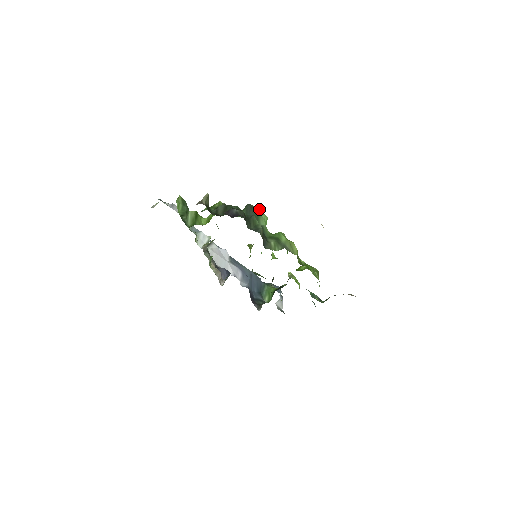
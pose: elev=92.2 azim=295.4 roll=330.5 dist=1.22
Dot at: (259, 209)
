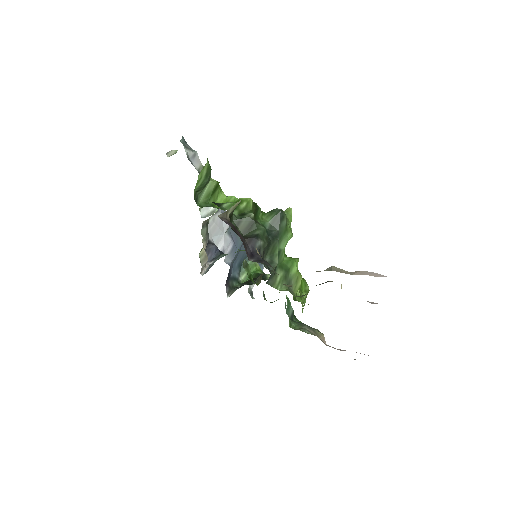
Dot at: (290, 218)
